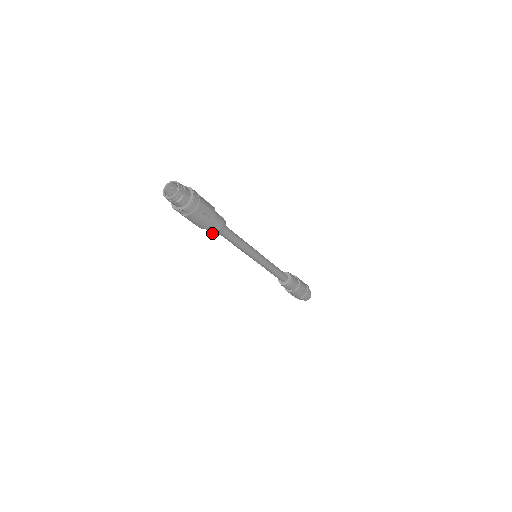
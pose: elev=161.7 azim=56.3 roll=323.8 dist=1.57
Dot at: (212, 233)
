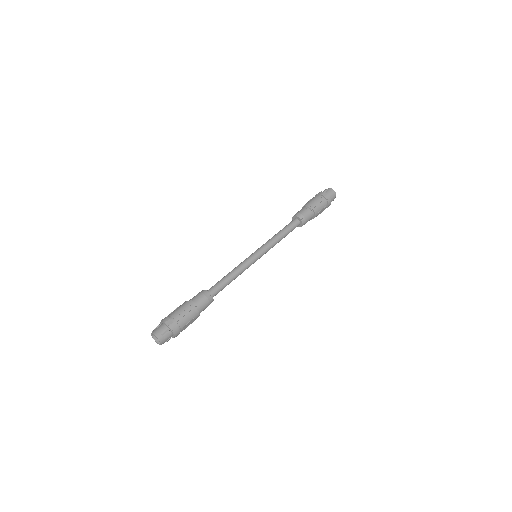
Dot at: occluded
